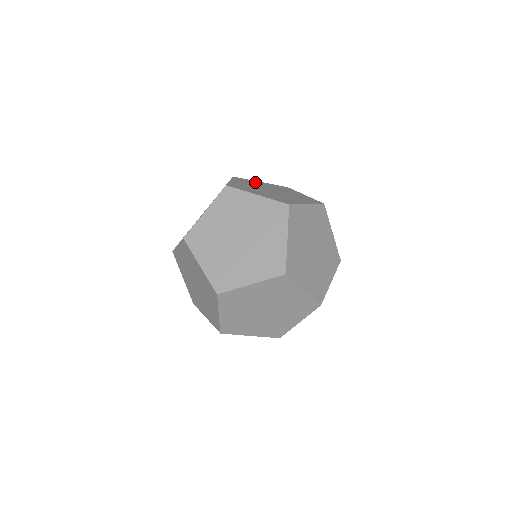
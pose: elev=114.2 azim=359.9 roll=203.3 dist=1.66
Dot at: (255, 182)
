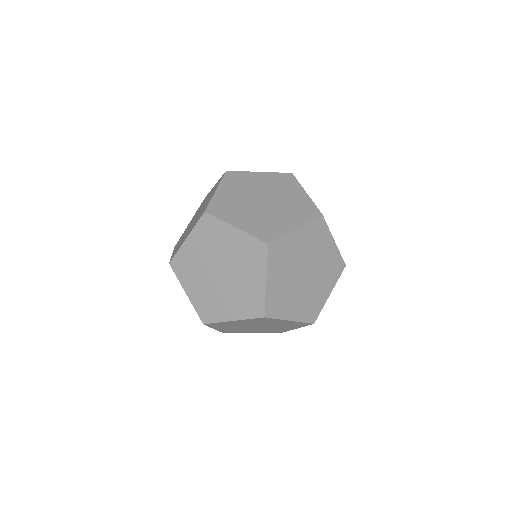
Dot at: occluded
